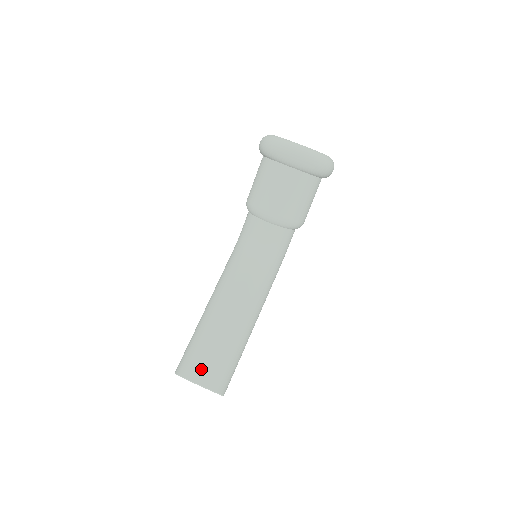
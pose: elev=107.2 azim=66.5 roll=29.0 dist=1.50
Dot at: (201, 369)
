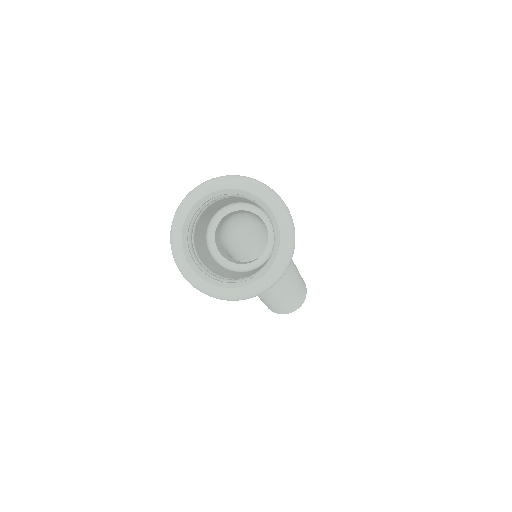
Dot at: (290, 309)
